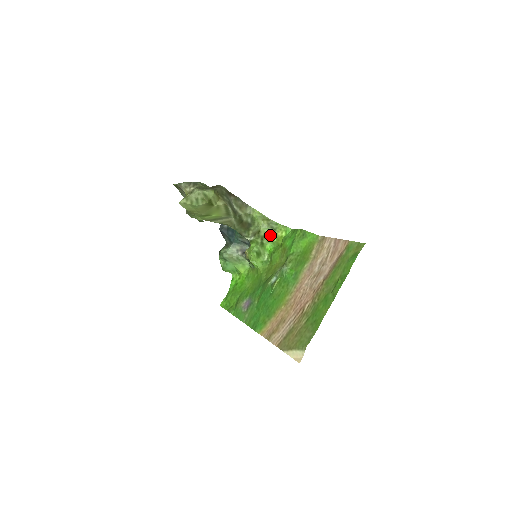
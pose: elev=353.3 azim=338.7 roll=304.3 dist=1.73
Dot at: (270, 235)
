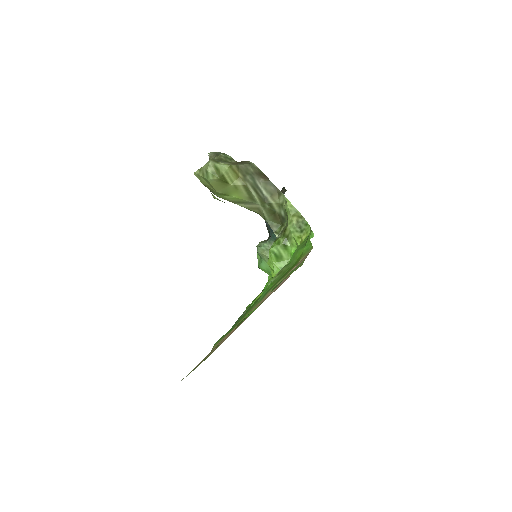
Dot at: (294, 236)
